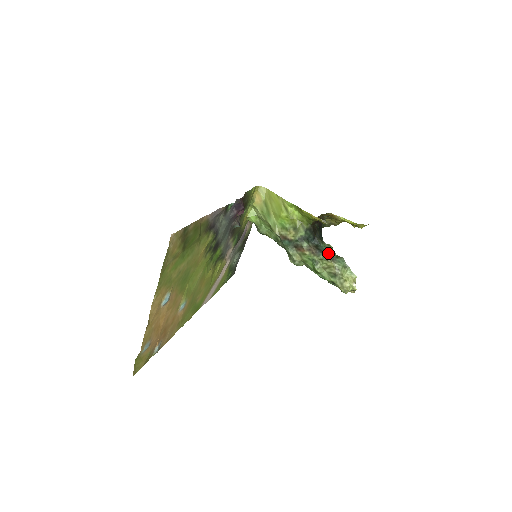
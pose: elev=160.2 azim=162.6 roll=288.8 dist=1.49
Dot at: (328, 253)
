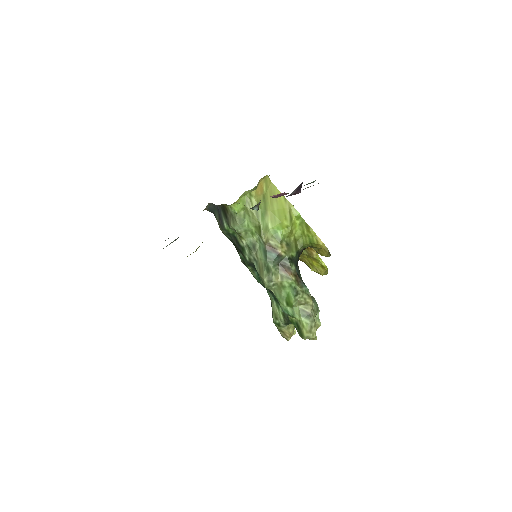
Dot at: occluded
